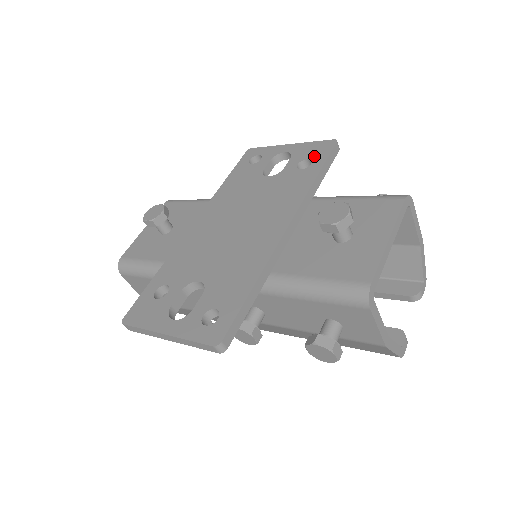
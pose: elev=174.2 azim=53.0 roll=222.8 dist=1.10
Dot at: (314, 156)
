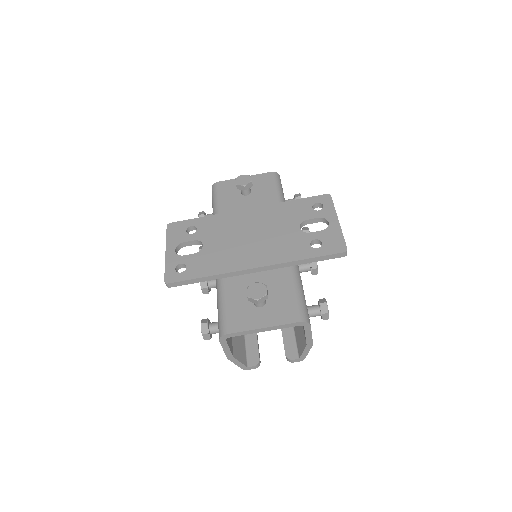
Dot at: (326, 245)
